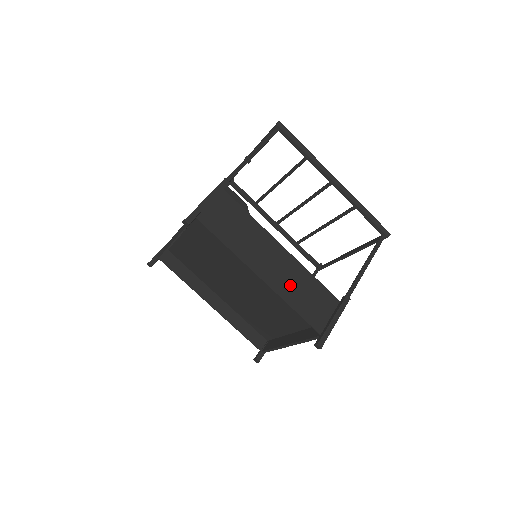
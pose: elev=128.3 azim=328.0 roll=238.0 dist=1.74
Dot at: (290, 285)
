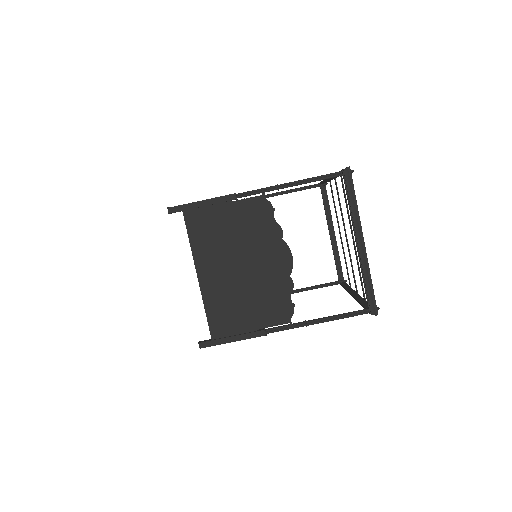
Dot at: occluded
